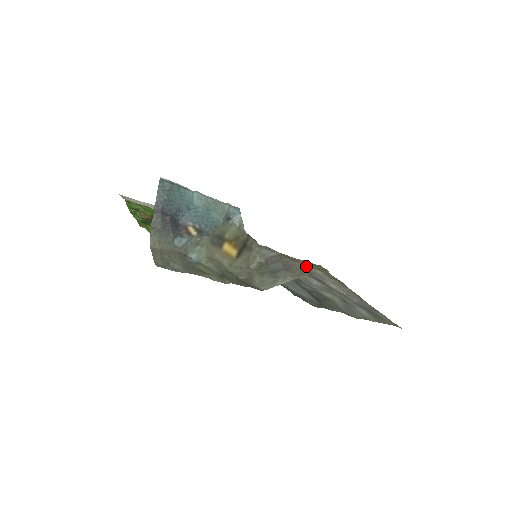
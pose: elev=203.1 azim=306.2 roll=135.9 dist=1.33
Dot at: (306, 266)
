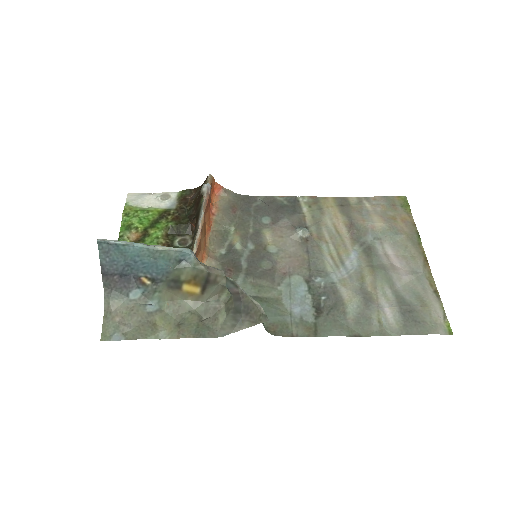
Dot at: (364, 218)
